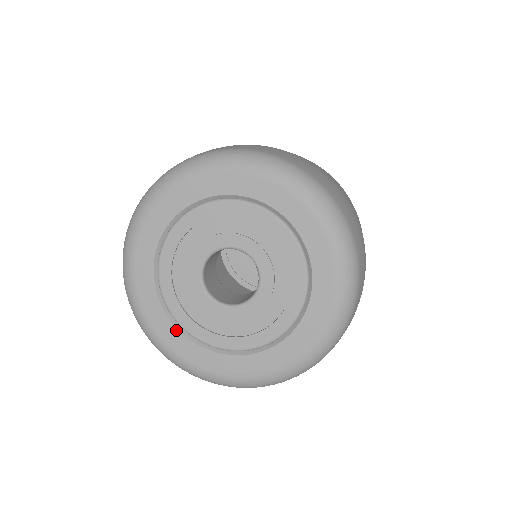
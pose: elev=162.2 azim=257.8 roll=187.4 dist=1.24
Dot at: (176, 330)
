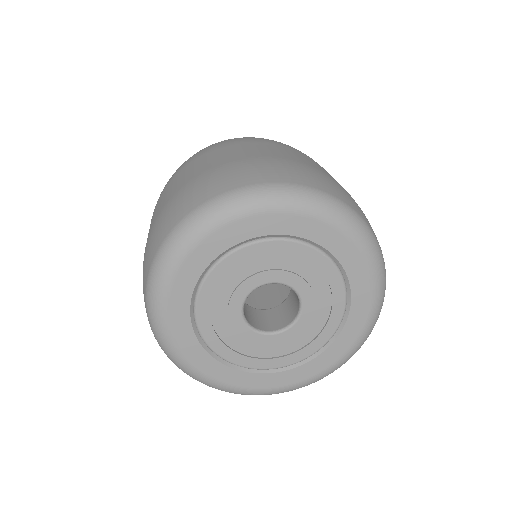
Dot at: (226, 367)
